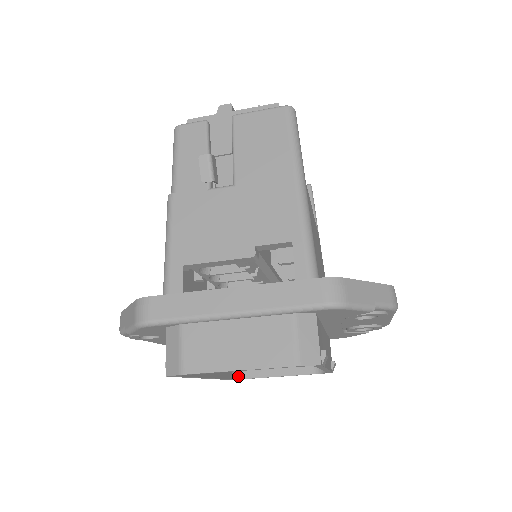
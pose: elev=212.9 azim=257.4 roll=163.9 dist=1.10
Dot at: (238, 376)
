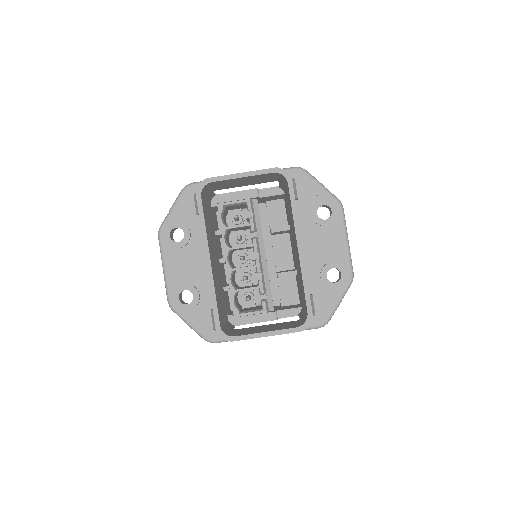
Dot at: (225, 333)
